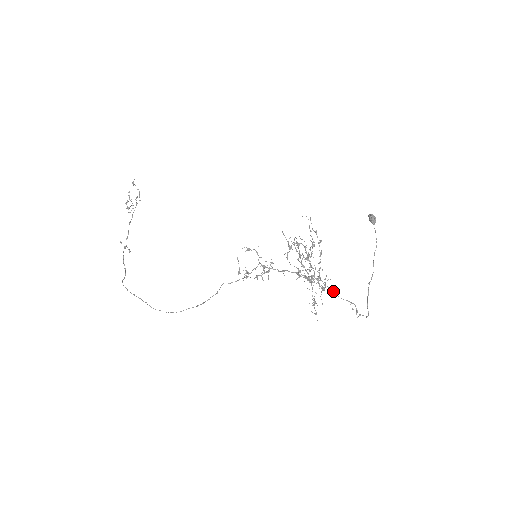
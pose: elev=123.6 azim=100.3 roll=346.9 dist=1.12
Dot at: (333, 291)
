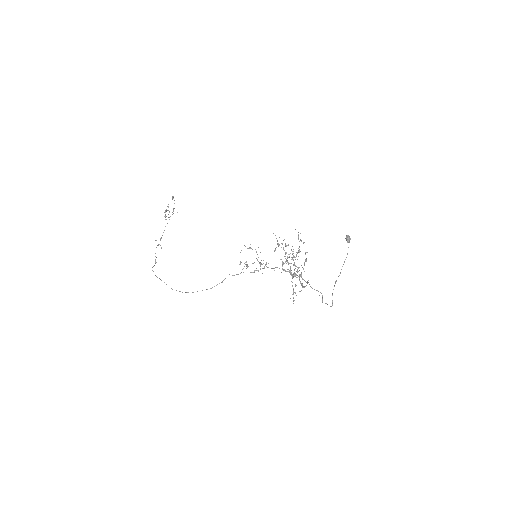
Dot at: occluded
